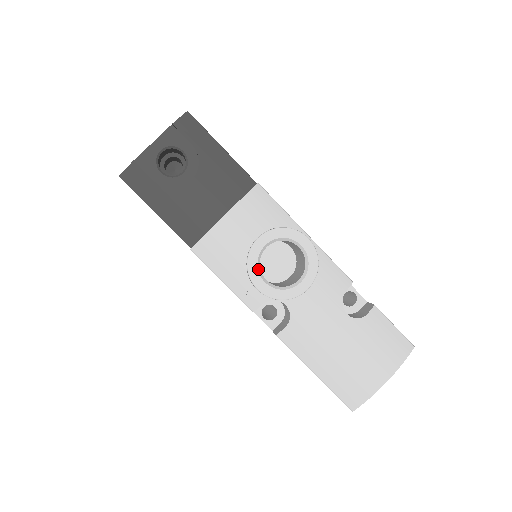
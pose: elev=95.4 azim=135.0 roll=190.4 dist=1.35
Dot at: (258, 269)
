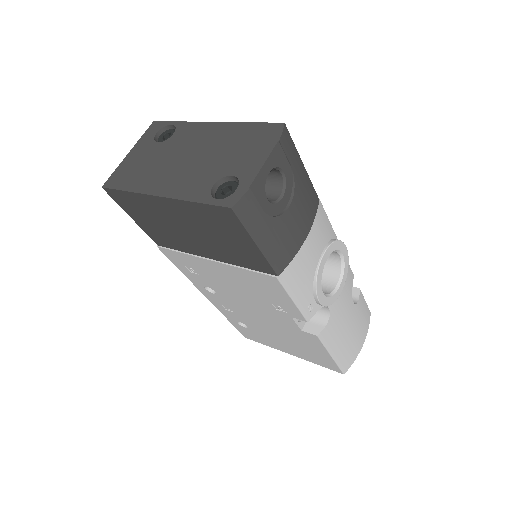
Dot at: occluded
